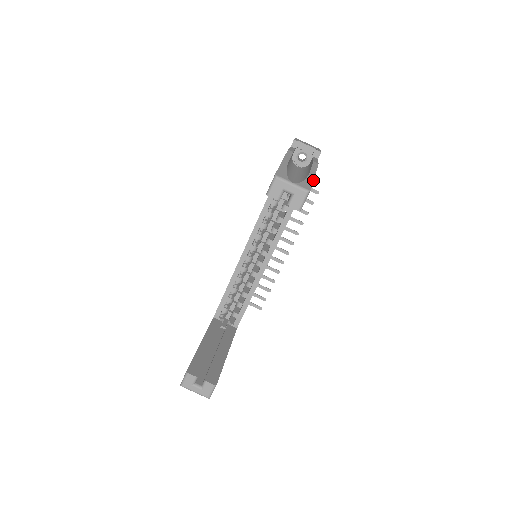
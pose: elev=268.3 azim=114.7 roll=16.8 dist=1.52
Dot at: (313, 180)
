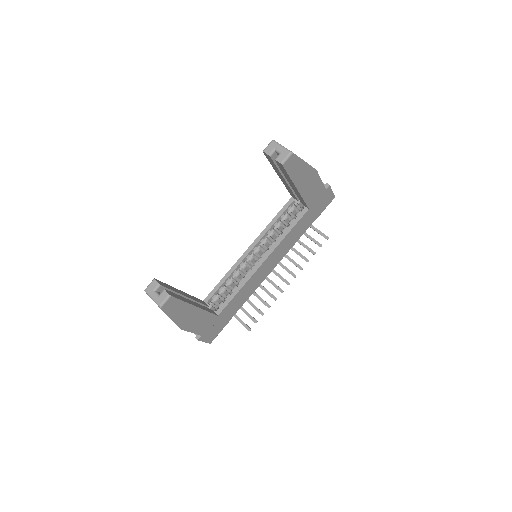
Dot at: (302, 159)
